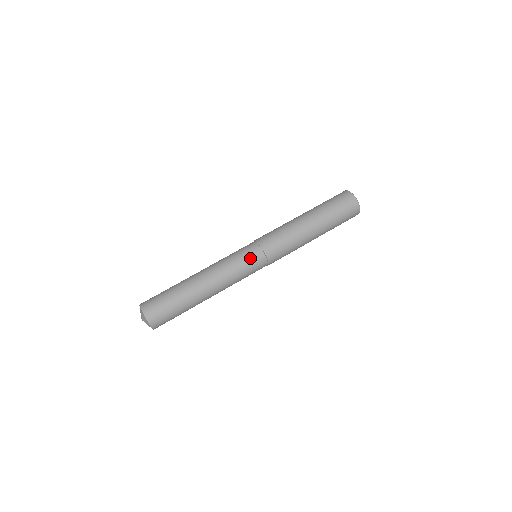
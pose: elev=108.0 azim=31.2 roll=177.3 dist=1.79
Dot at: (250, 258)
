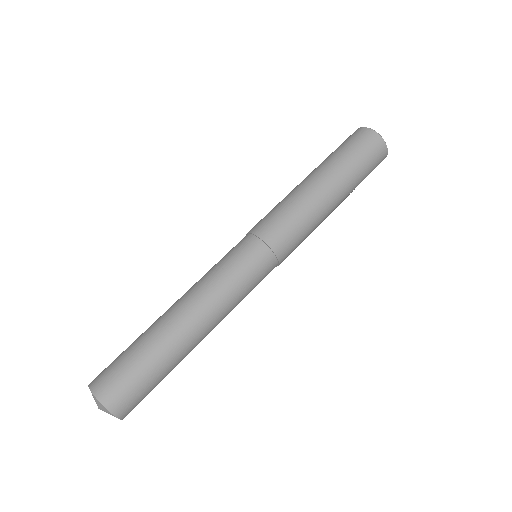
Dot at: (241, 253)
